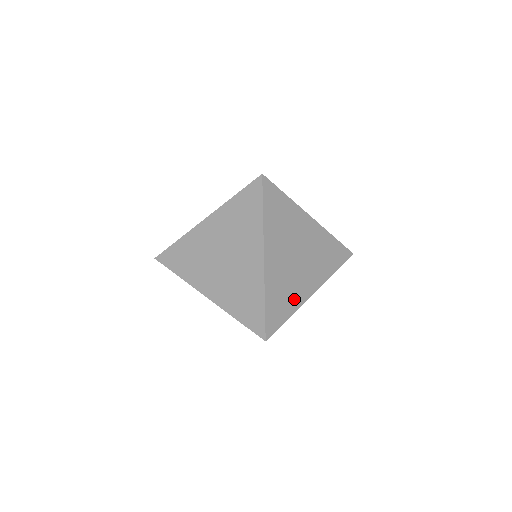
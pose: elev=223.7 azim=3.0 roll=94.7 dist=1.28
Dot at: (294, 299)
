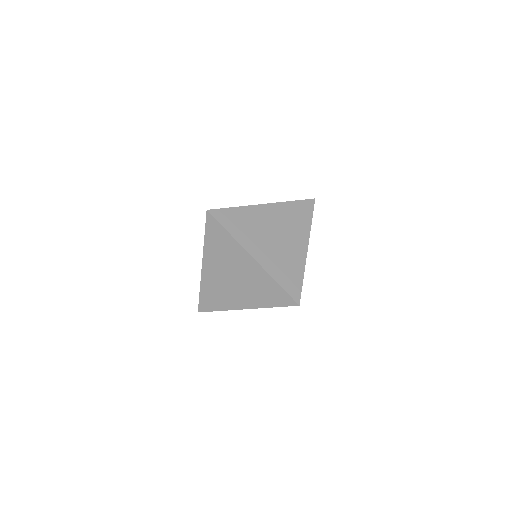
Dot at: (297, 264)
